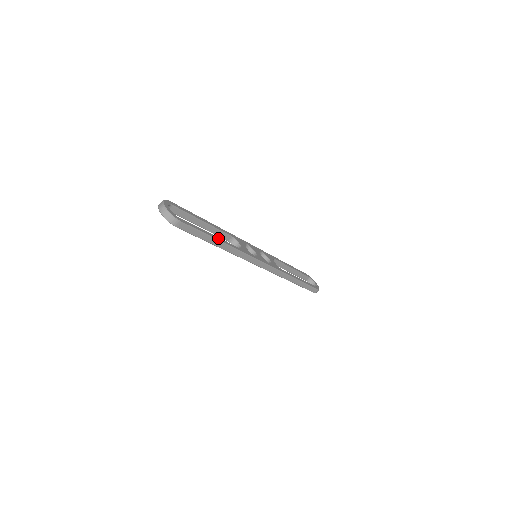
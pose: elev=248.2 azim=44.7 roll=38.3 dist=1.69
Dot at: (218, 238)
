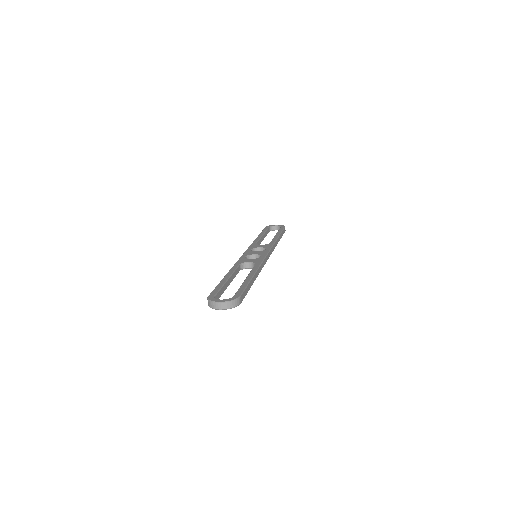
Dot at: (250, 276)
